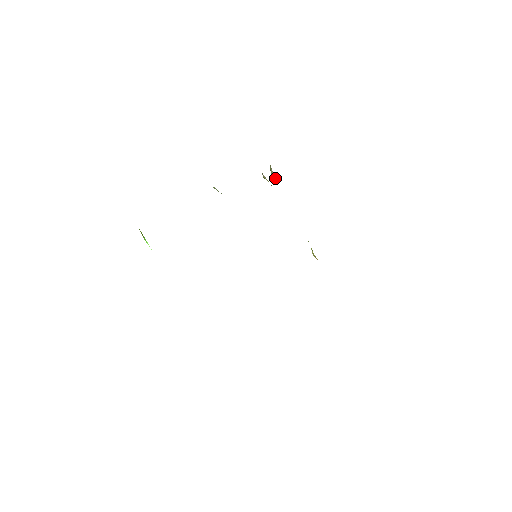
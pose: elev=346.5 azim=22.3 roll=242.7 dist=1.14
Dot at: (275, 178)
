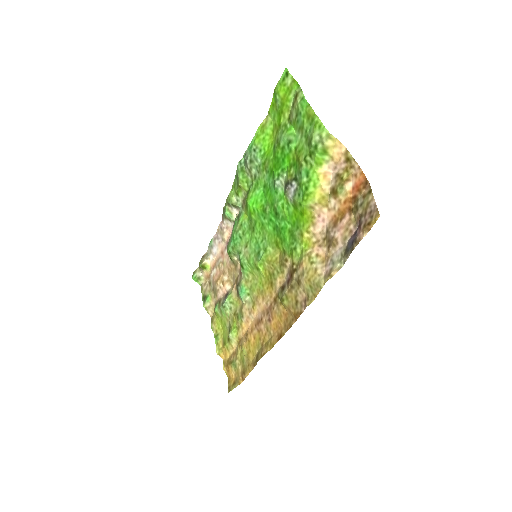
Dot at: (202, 276)
